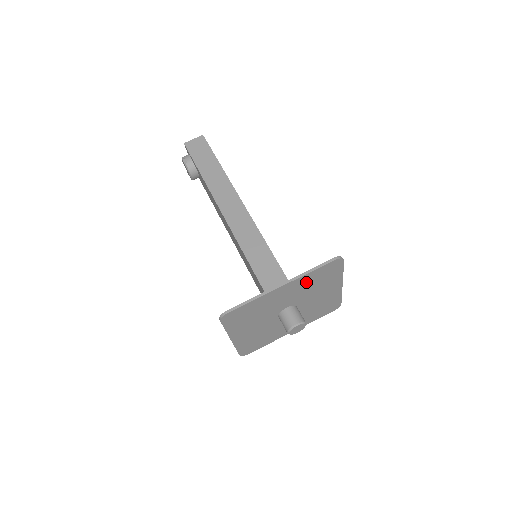
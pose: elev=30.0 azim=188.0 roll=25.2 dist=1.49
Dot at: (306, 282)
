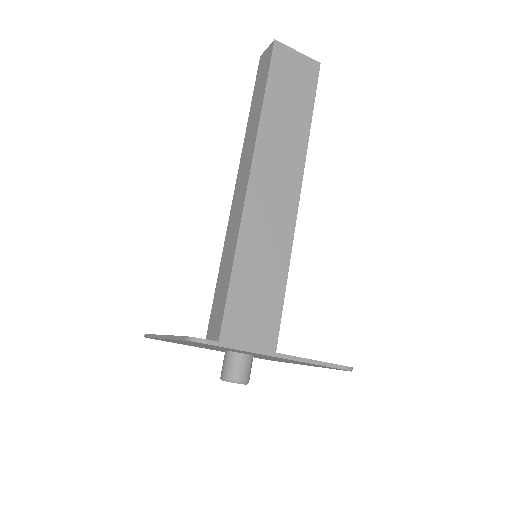
Dot at: occluded
